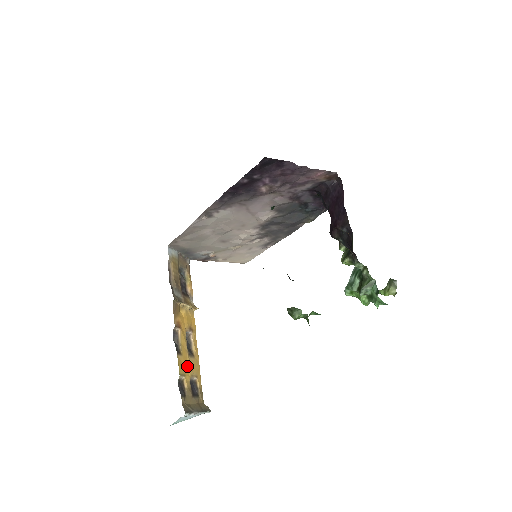
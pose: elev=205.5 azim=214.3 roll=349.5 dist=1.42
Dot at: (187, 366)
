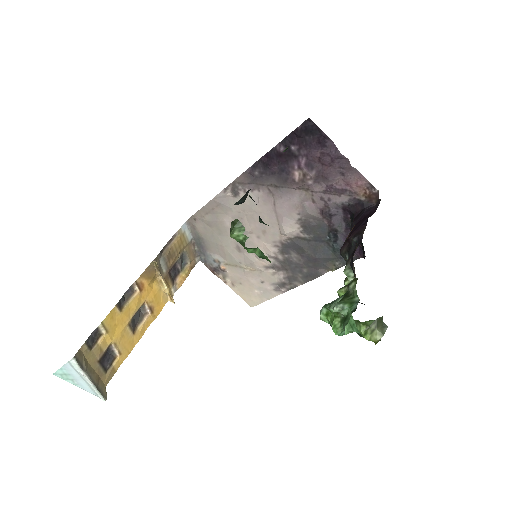
Dot at: (118, 329)
